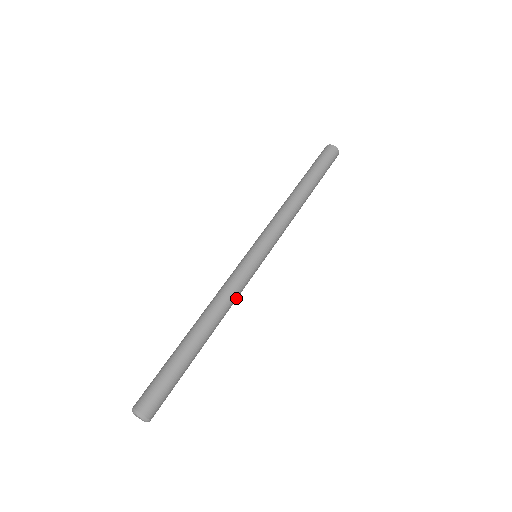
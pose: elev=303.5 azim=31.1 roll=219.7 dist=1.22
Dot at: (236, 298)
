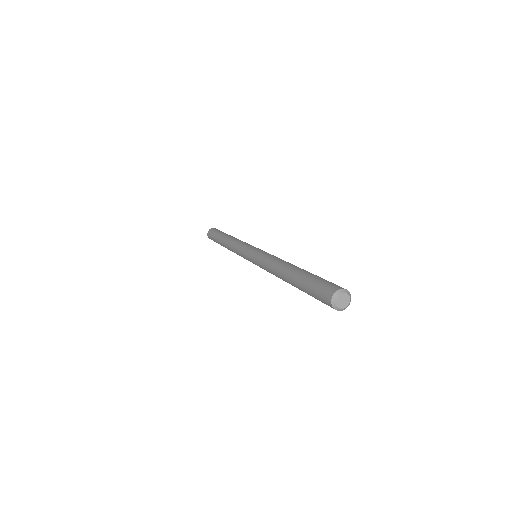
Dot at: occluded
